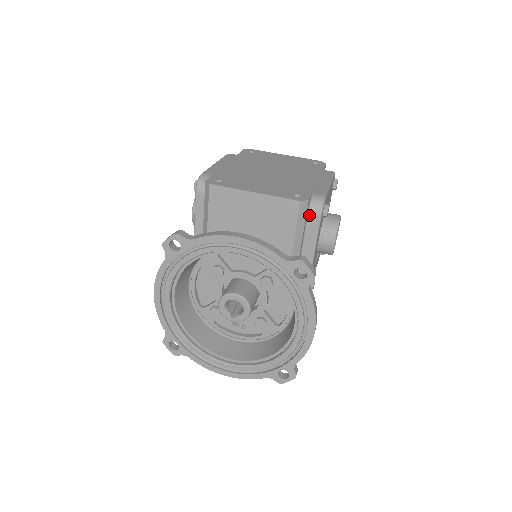
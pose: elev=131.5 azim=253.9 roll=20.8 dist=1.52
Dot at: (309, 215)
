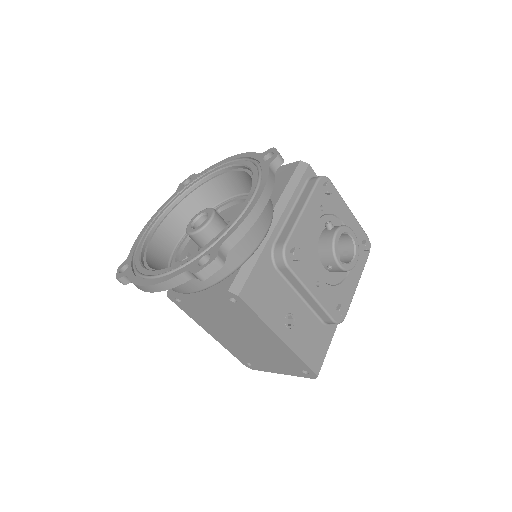
Dot at: (308, 182)
